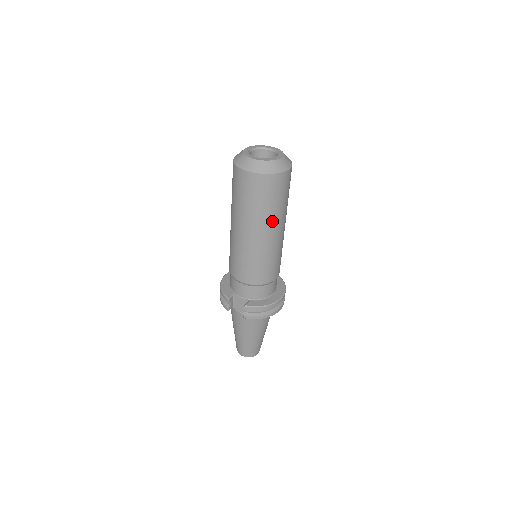
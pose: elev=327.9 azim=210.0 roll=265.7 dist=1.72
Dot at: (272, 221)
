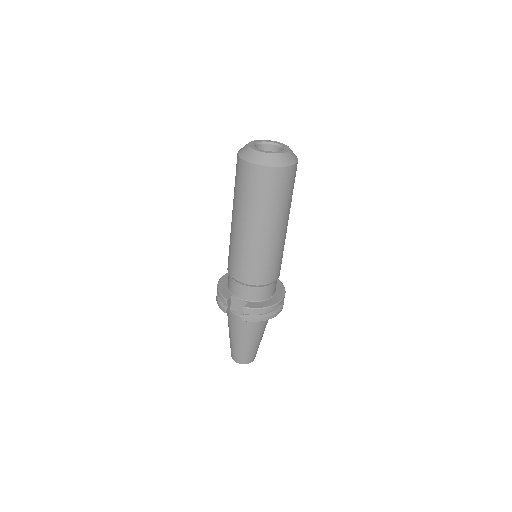
Dot at: (276, 217)
